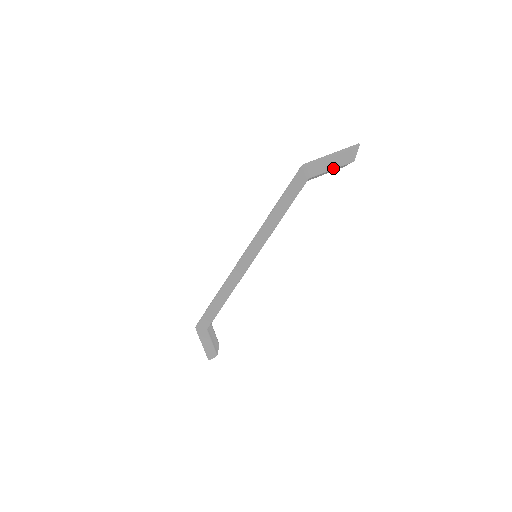
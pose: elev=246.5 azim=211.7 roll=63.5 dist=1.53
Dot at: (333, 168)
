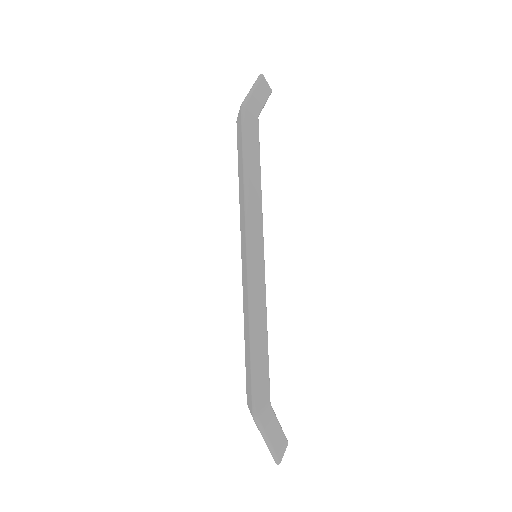
Dot at: (265, 101)
